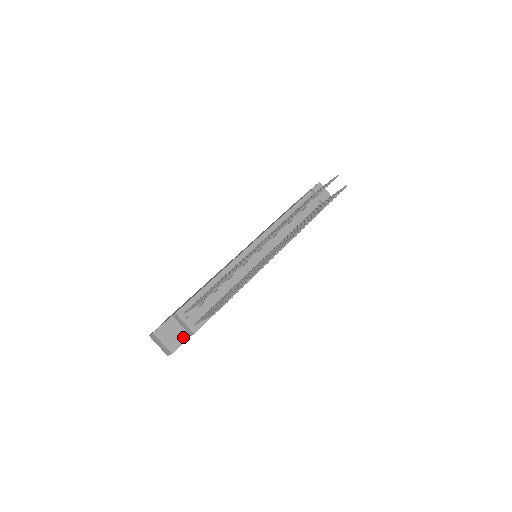
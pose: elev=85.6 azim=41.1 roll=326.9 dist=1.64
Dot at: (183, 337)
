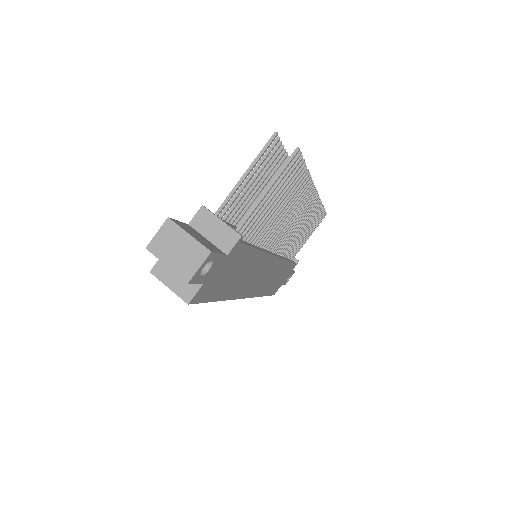
Dot at: (217, 249)
